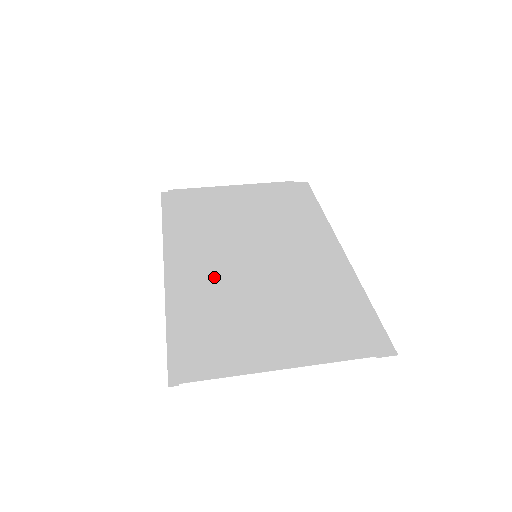
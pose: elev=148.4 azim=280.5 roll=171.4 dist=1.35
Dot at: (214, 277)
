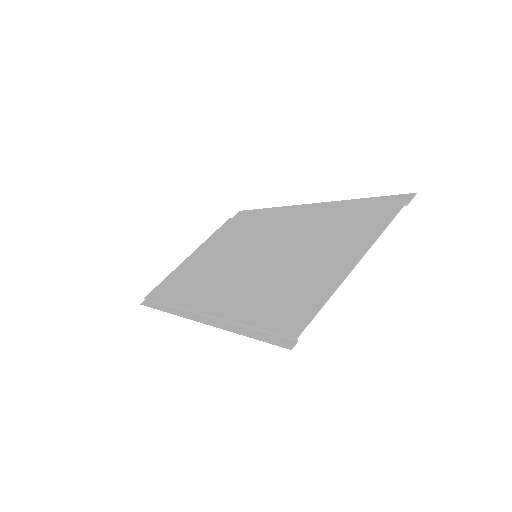
Dot at: (241, 287)
